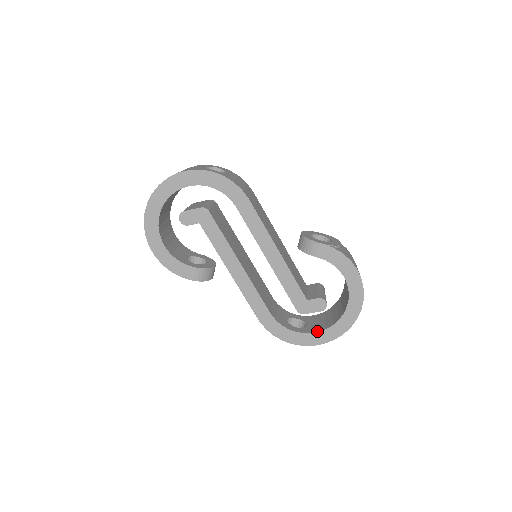
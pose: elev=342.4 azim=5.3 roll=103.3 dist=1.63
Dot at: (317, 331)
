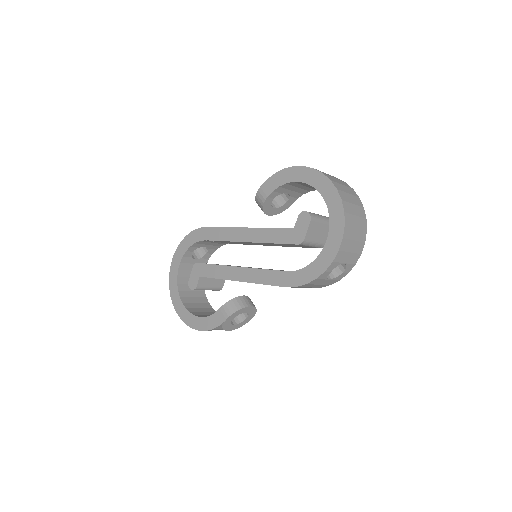
Dot at: (327, 238)
